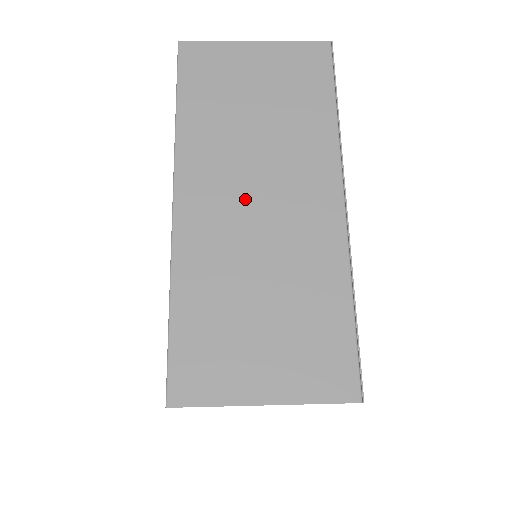
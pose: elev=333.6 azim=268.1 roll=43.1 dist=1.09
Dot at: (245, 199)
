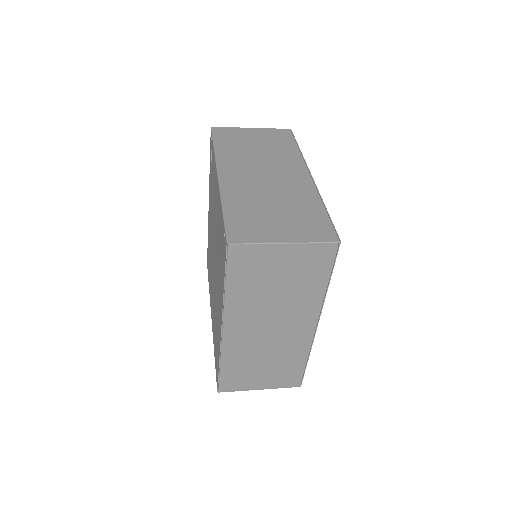
Dot at: (257, 174)
